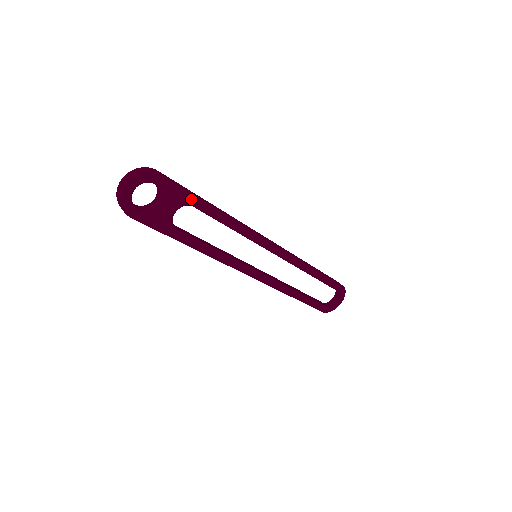
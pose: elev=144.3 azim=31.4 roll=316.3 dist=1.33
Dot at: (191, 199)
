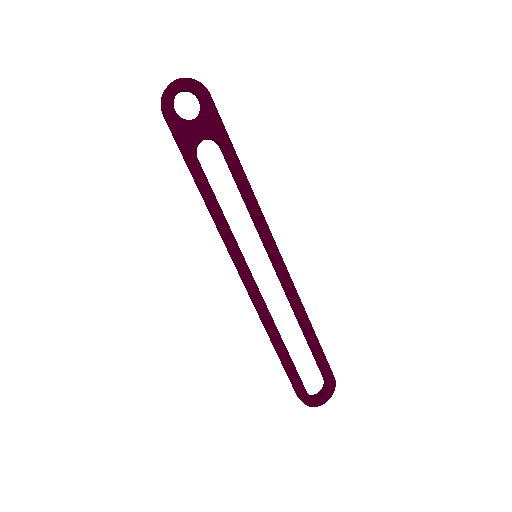
Dot at: (224, 137)
